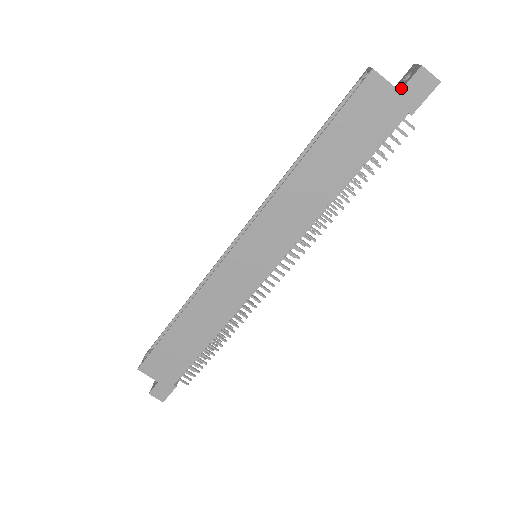
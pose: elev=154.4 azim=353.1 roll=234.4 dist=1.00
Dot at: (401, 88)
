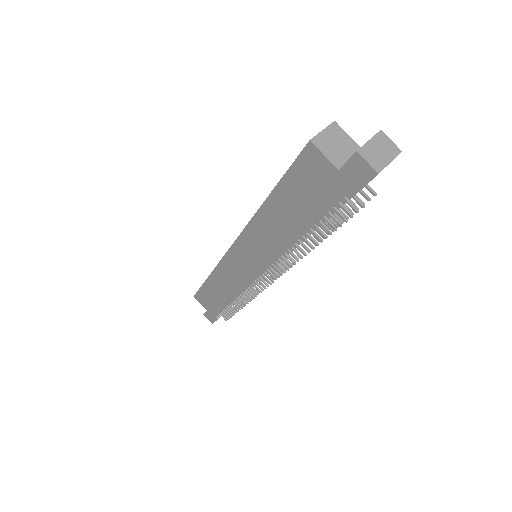
Dot at: (342, 166)
